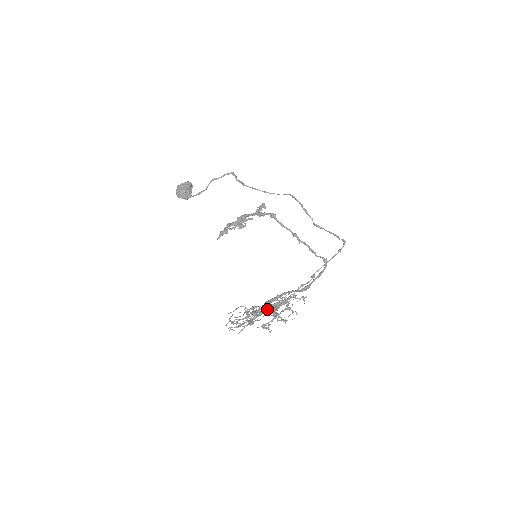
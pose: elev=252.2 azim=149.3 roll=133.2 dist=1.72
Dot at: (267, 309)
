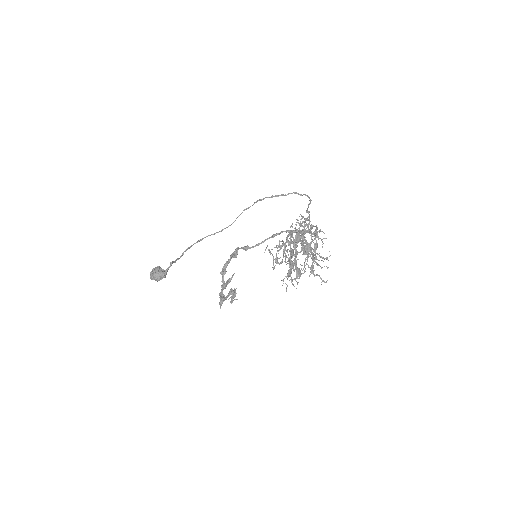
Dot at: (299, 252)
